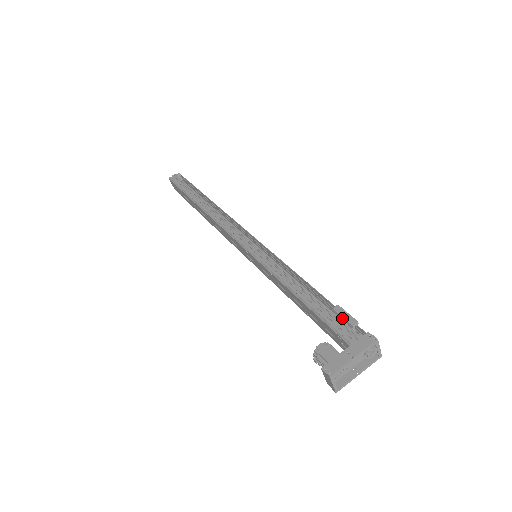
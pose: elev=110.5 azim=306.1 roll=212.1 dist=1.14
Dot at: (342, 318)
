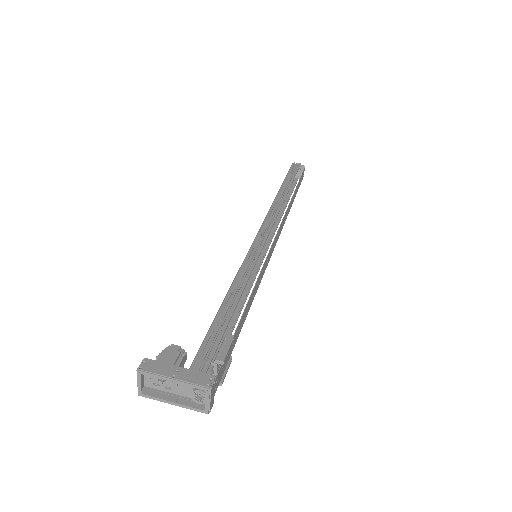
Dot at: (220, 347)
